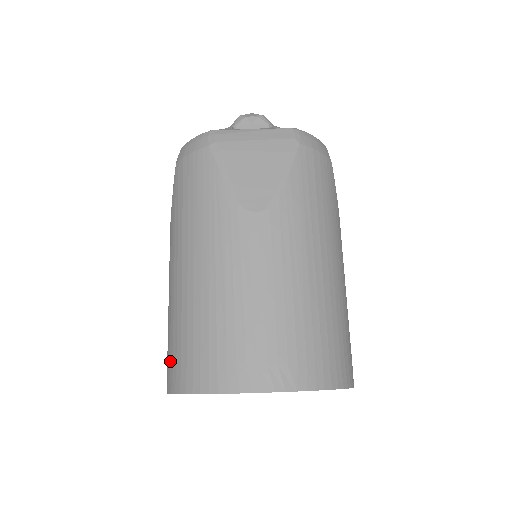
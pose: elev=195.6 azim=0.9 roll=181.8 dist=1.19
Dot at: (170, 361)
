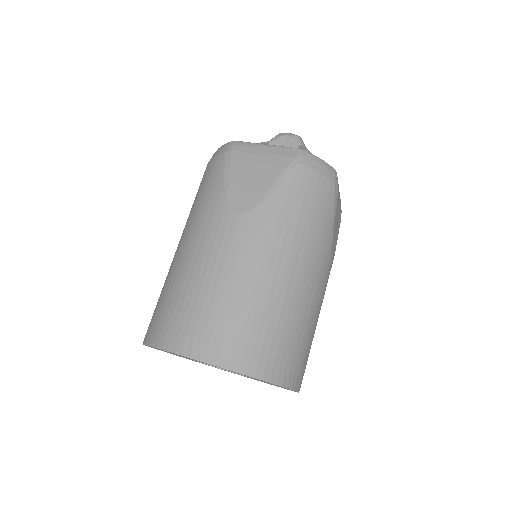
Dot at: occluded
